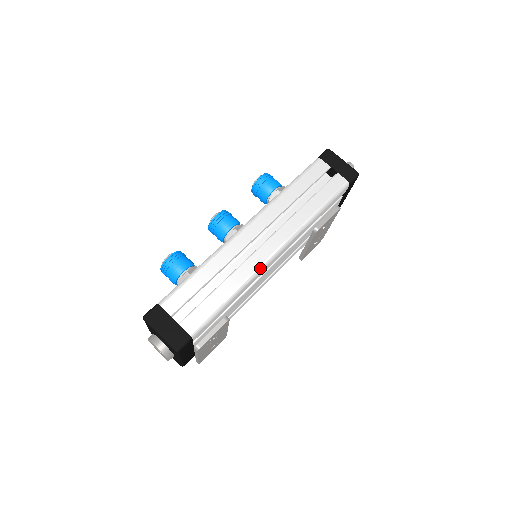
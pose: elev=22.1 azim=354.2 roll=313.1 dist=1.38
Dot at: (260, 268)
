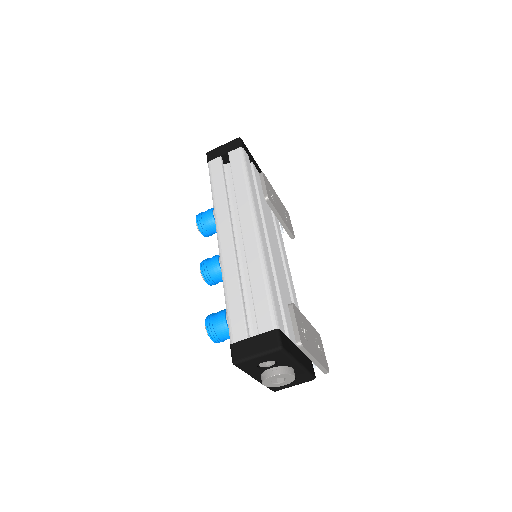
Dot at: (259, 243)
